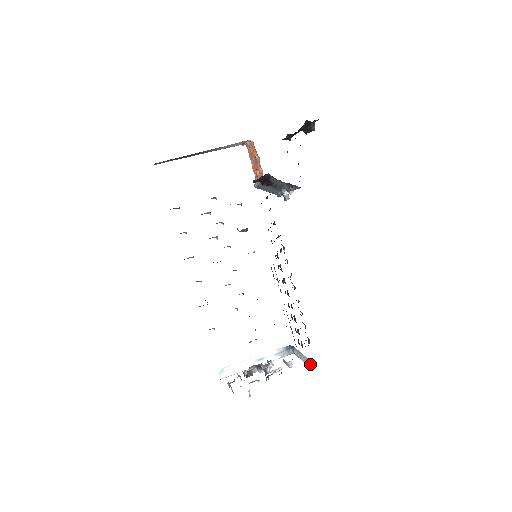
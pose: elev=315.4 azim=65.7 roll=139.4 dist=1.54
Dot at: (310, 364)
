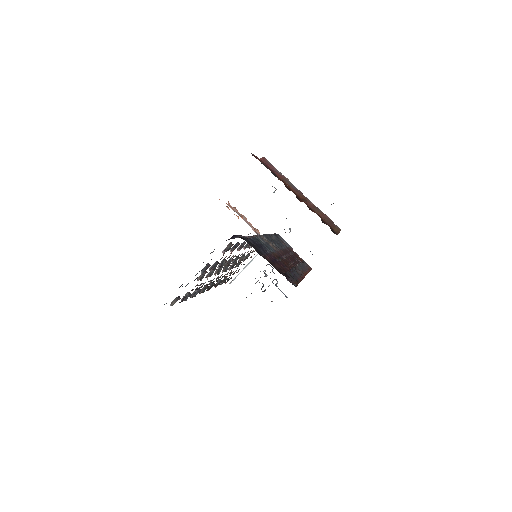
Dot at: occluded
